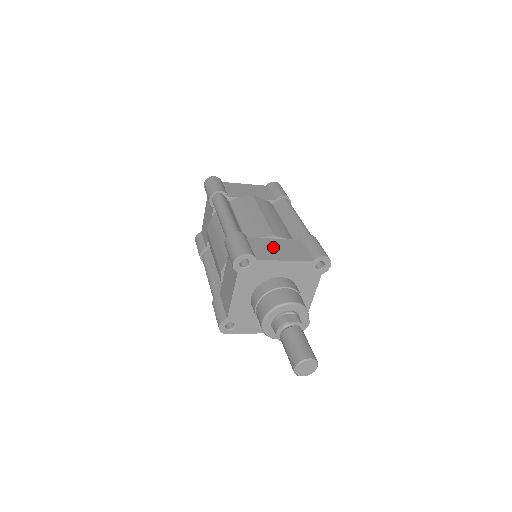
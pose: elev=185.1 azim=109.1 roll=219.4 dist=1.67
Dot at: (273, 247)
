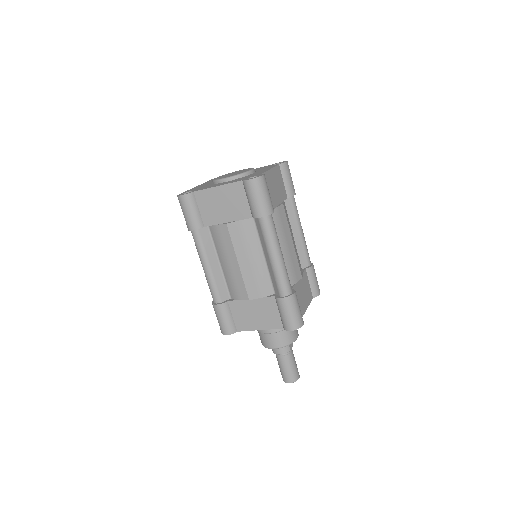
Dot at: (302, 293)
